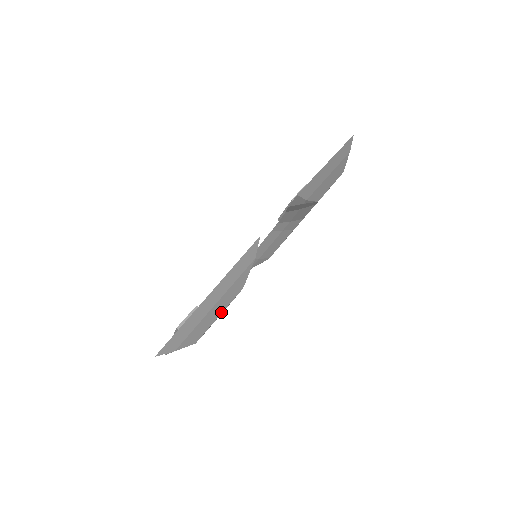
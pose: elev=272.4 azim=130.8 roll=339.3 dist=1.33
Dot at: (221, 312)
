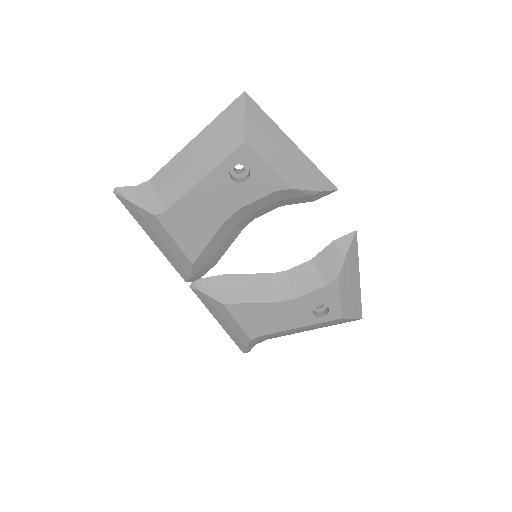
Dot at: (272, 167)
